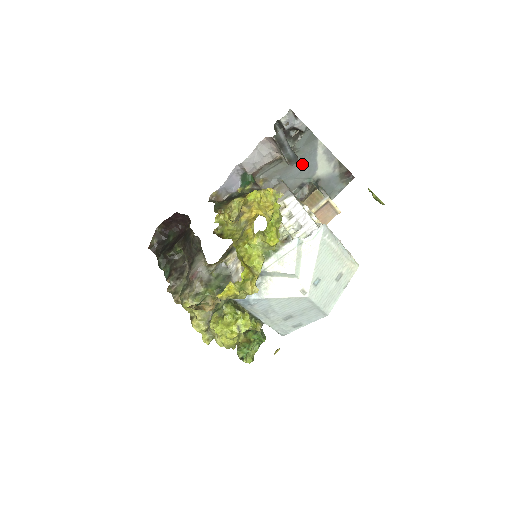
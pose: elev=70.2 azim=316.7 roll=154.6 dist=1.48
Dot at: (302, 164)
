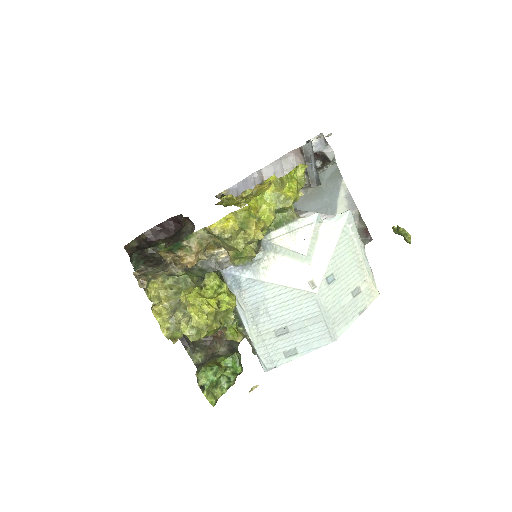
Dot at: (321, 201)
